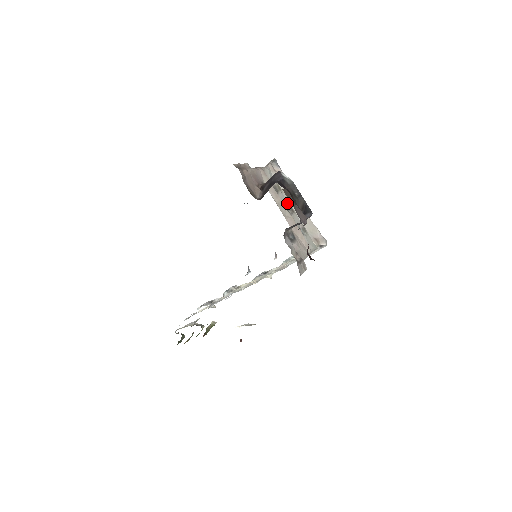
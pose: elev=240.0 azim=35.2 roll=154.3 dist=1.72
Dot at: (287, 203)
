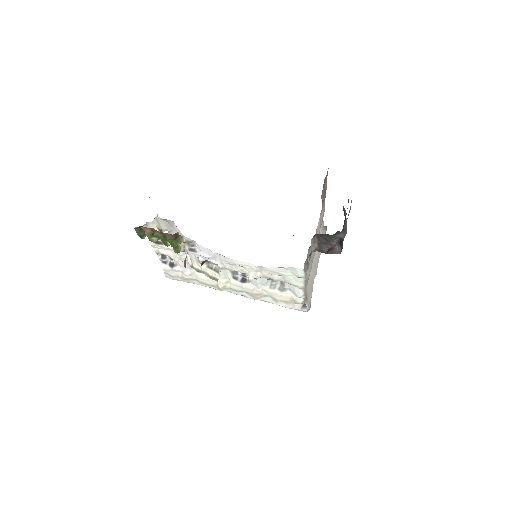
Dot at: occluded
